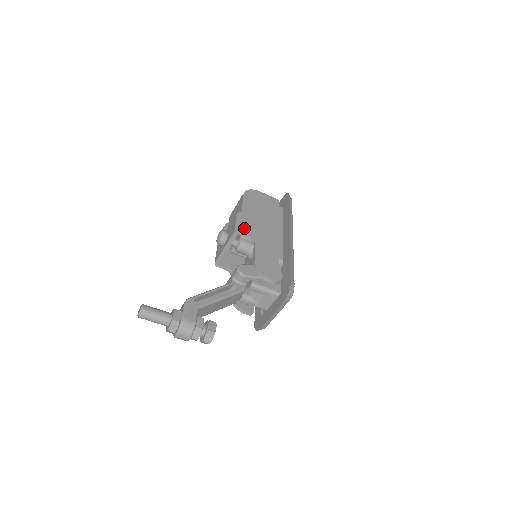
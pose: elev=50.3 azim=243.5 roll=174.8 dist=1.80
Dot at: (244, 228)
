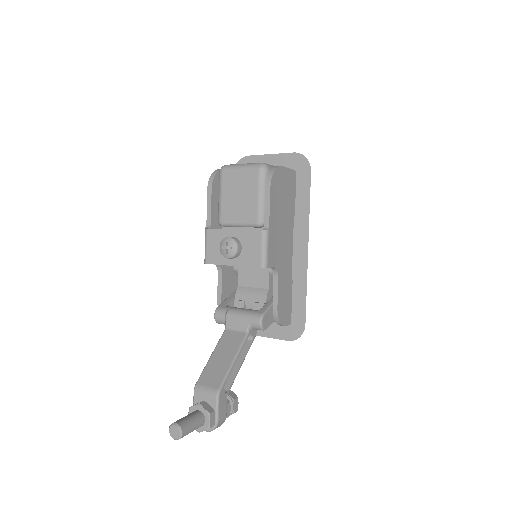
Dot at: (271, 259)
